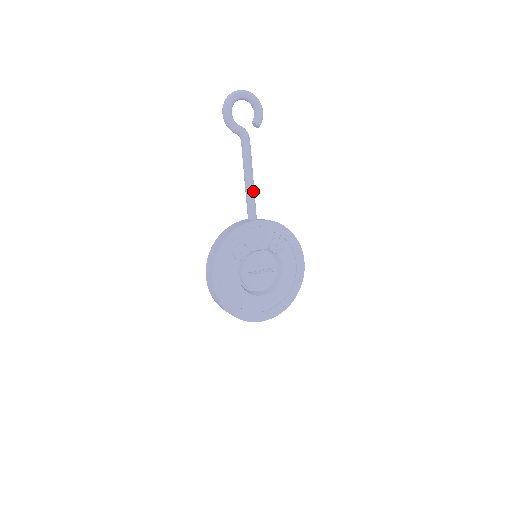
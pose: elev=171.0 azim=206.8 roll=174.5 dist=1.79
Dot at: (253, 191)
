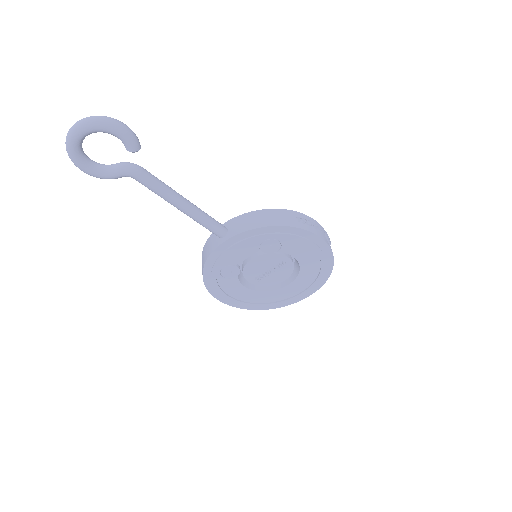
Dot at: (197, 216)
